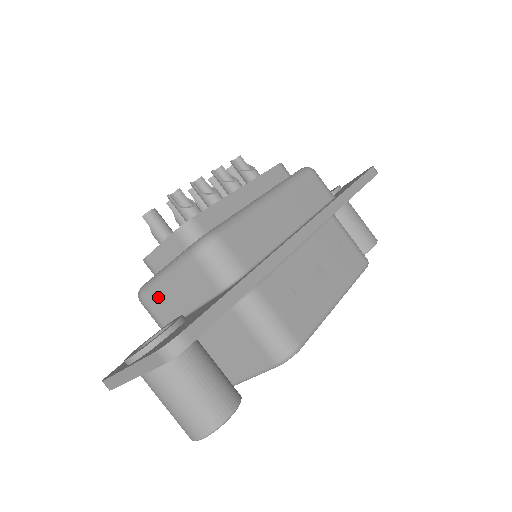
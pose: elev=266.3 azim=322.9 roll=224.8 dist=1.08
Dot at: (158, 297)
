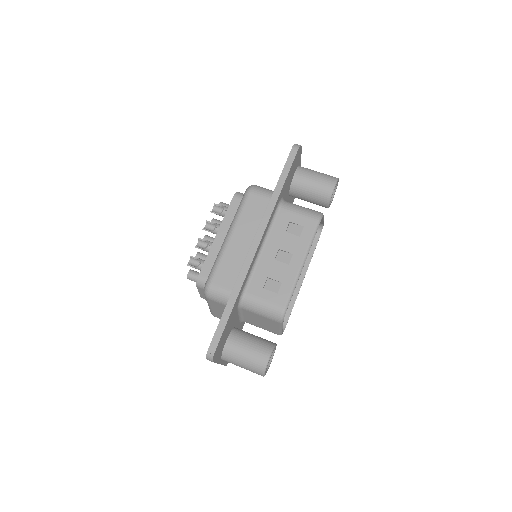
Dot at: (217, 314)
